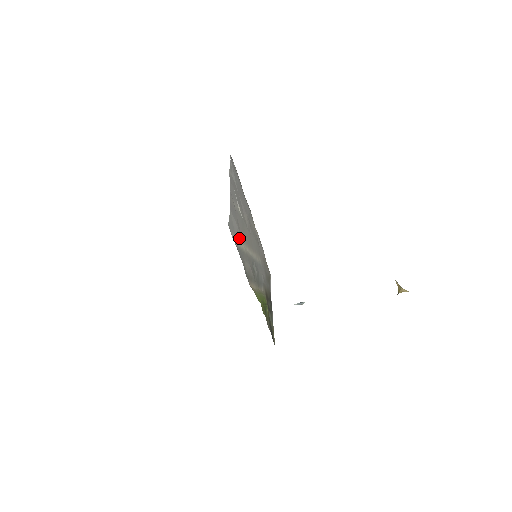
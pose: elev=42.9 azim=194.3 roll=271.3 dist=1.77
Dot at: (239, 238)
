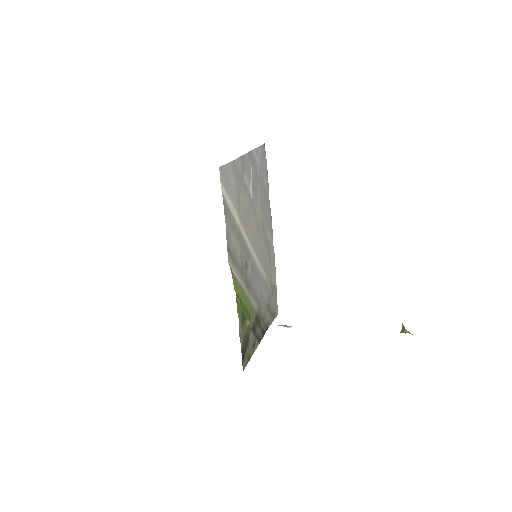
Dot at: (234, 204)
